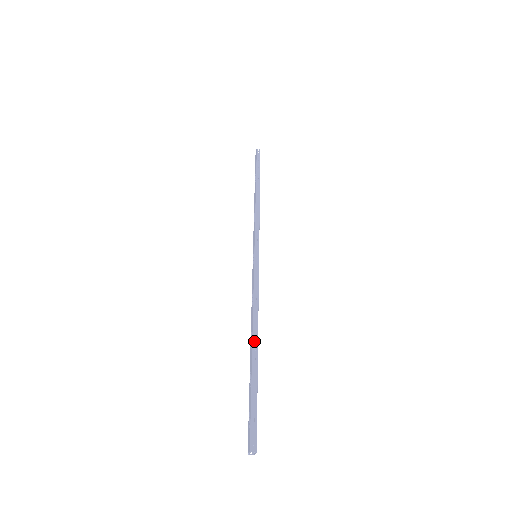
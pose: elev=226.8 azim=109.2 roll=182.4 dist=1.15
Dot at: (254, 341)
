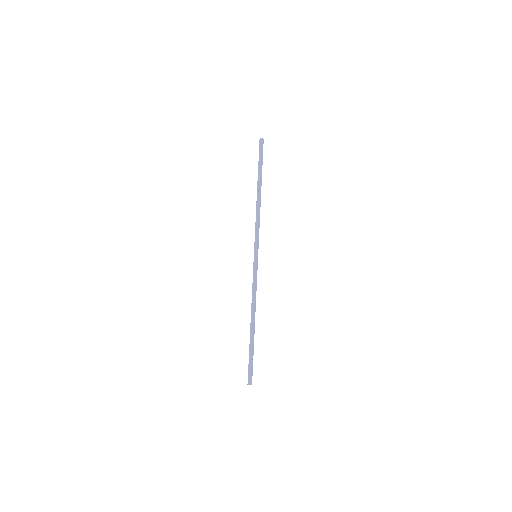
Dot at: (254, 323)
